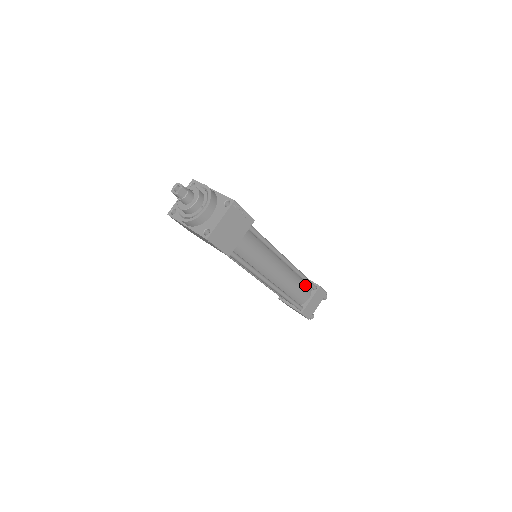
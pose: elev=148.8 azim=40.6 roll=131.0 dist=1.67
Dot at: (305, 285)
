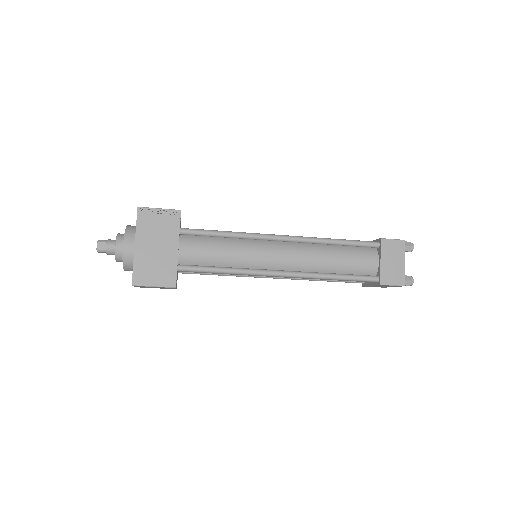
Dot at: occluded
